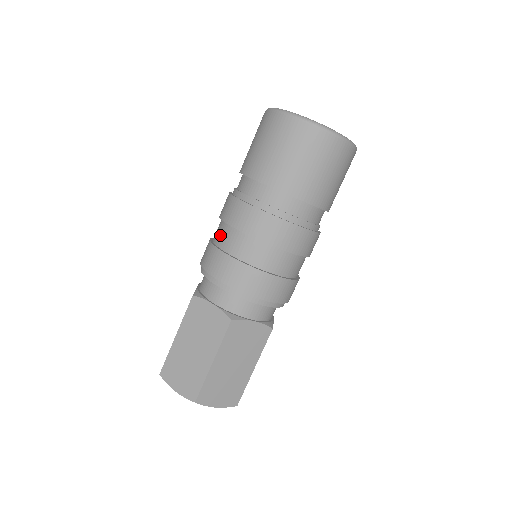
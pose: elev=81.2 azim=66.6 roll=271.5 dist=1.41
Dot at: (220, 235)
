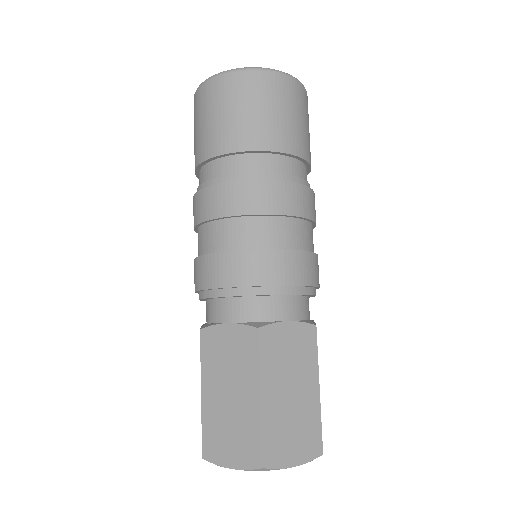
Dot at: (201, 242)
